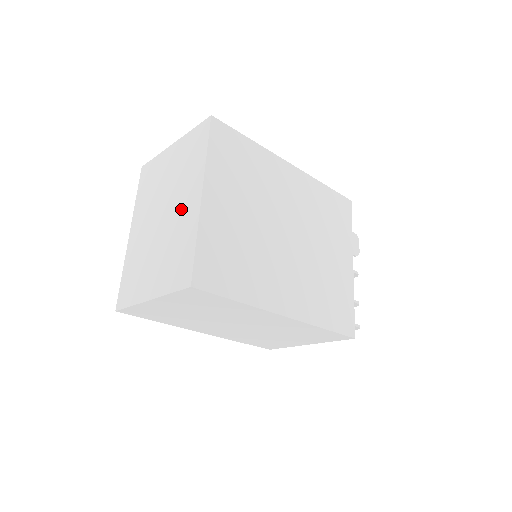
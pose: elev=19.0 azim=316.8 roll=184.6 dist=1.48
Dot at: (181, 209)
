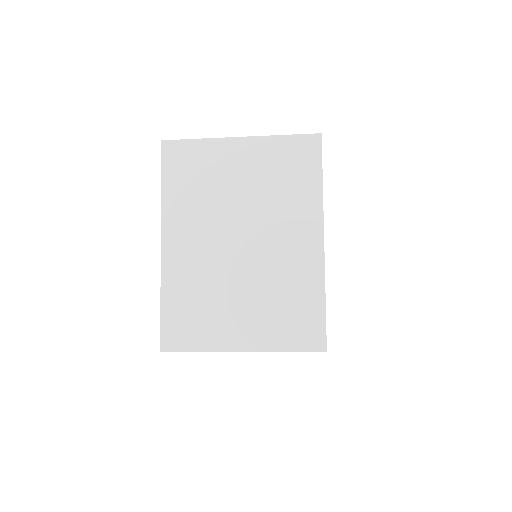
Dot at: (285, 247)
